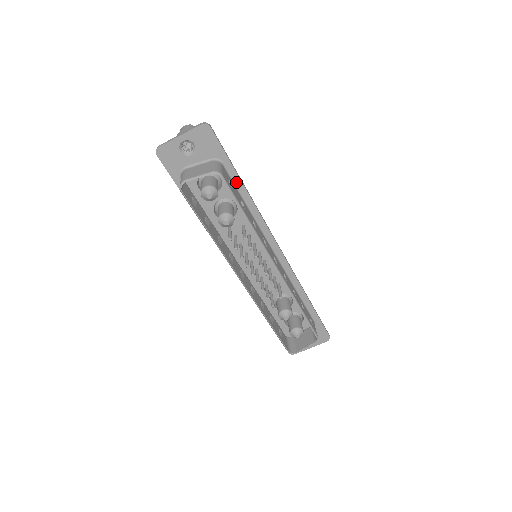
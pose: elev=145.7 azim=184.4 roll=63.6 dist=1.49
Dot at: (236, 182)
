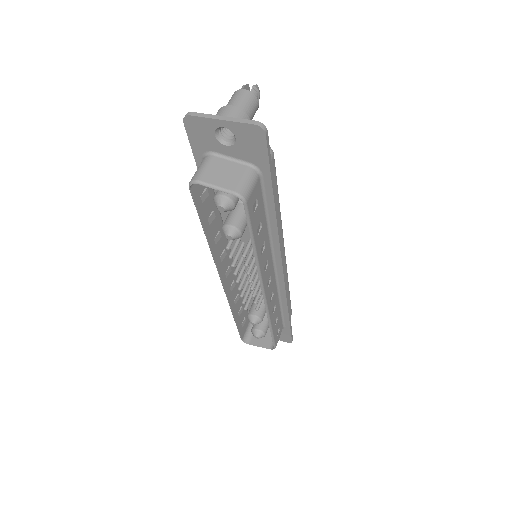
Dot at: (267, 198)
